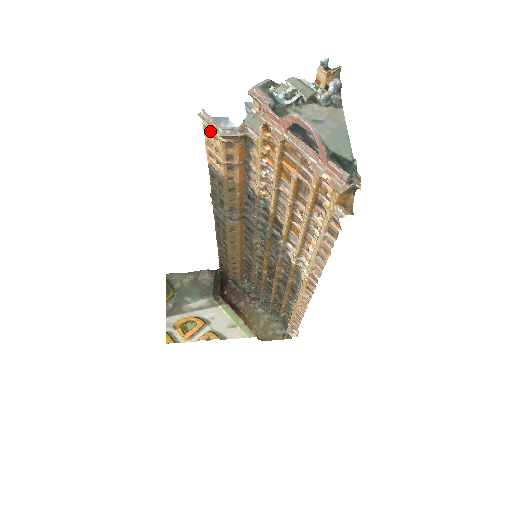
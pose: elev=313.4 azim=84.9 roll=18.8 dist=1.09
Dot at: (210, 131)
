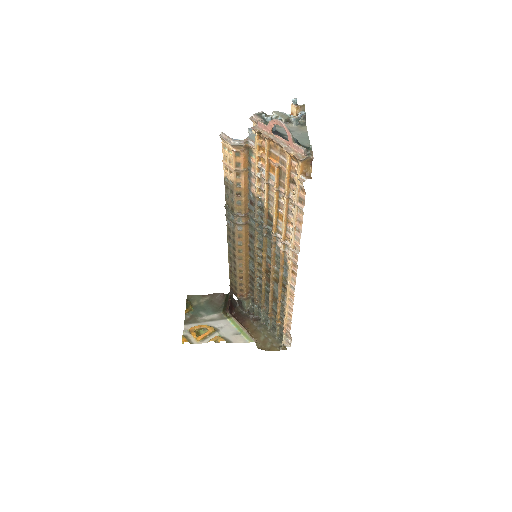
Dot at: (226, 146)
